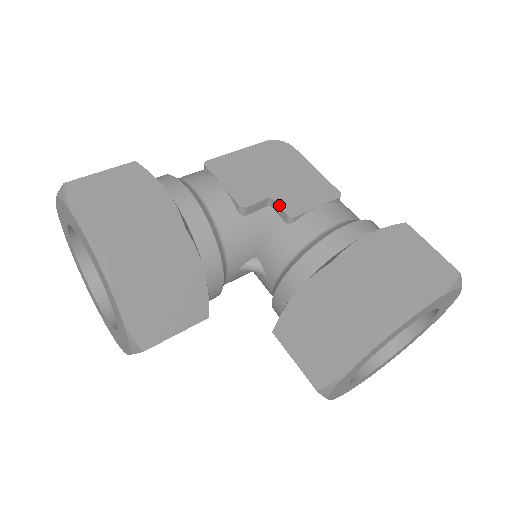
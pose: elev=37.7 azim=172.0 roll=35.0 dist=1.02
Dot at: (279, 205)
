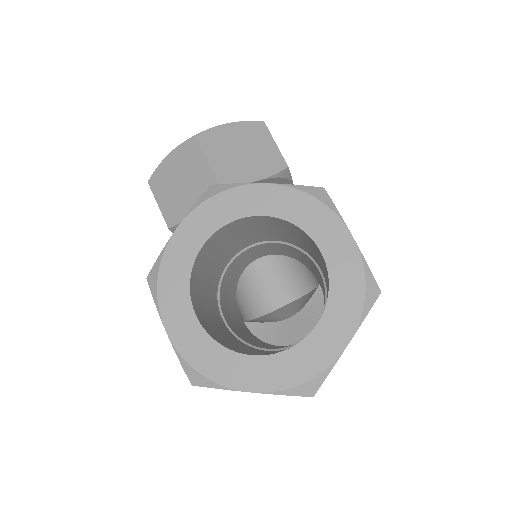
Dot at: occluded
